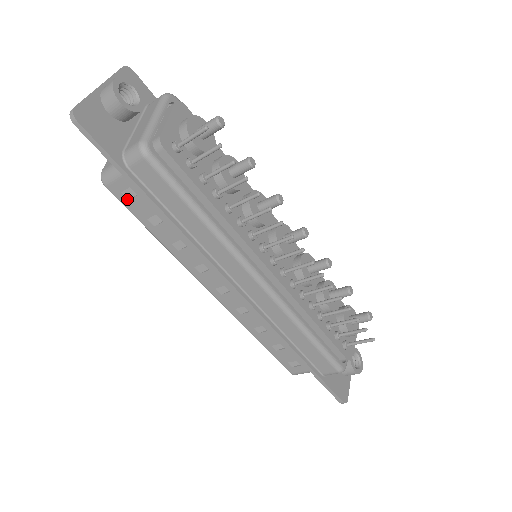
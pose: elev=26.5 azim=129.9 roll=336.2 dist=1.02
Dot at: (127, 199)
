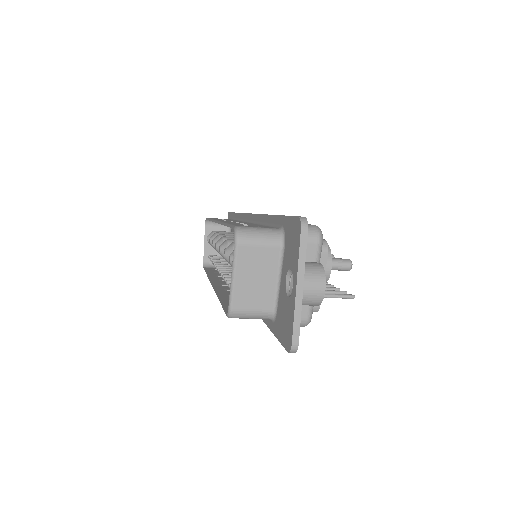
Dot at: occluded
